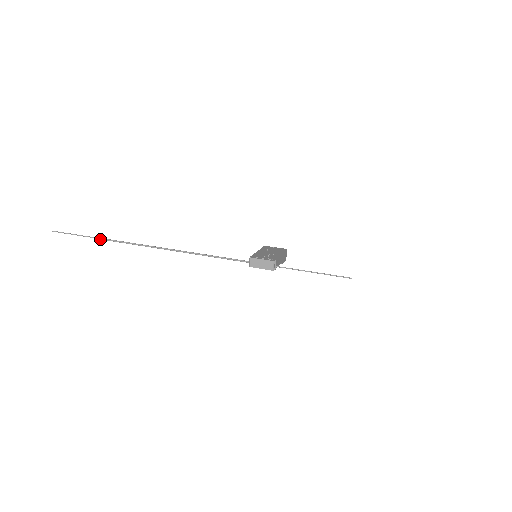
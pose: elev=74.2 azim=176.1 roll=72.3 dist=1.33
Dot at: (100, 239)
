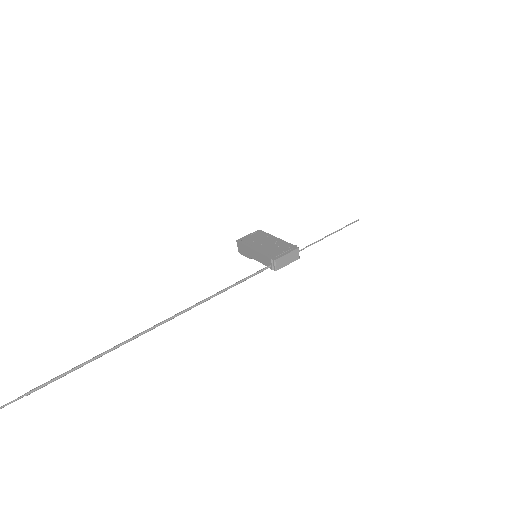
Dot at: (44, 386)
